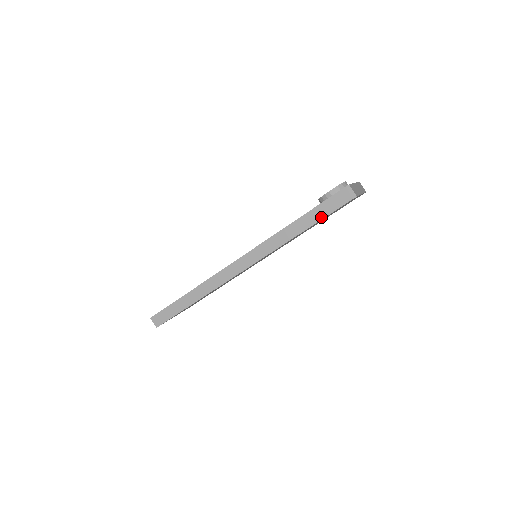
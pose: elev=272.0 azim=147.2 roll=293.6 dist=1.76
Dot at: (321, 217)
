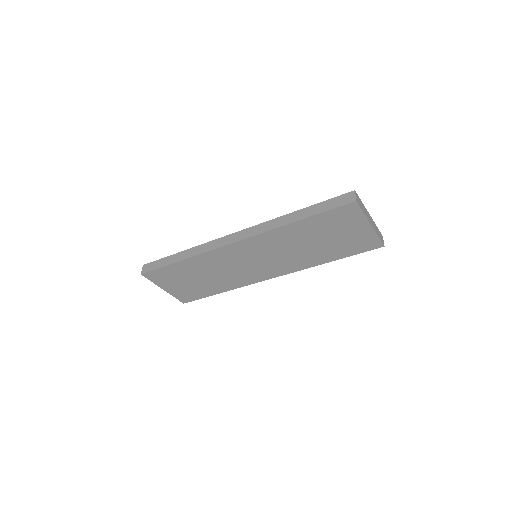
Dot at: (318, 212)
